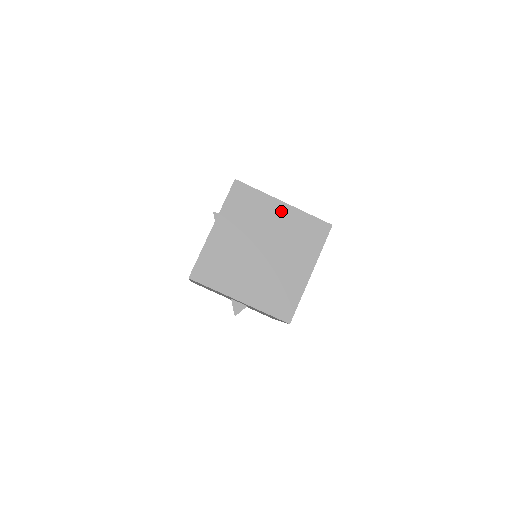
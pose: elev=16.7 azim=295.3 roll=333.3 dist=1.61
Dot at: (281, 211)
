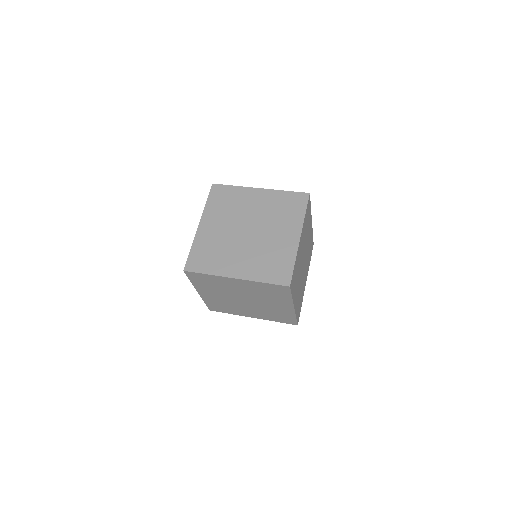
Dot at: (238, 283)
